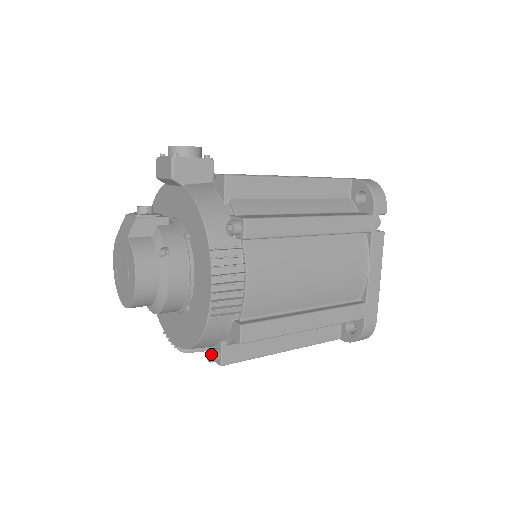
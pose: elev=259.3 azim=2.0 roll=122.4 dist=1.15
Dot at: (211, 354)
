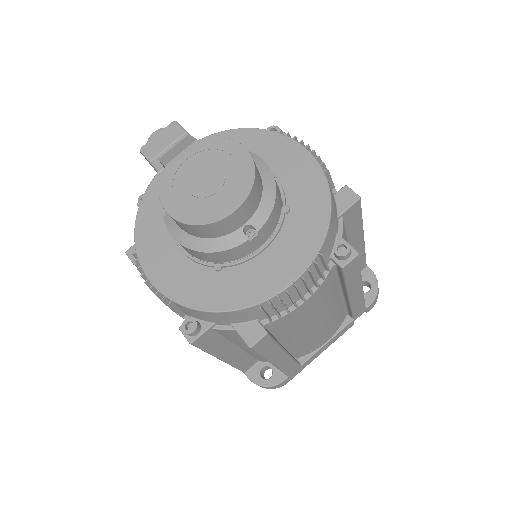
Dot at: (343, 242)
